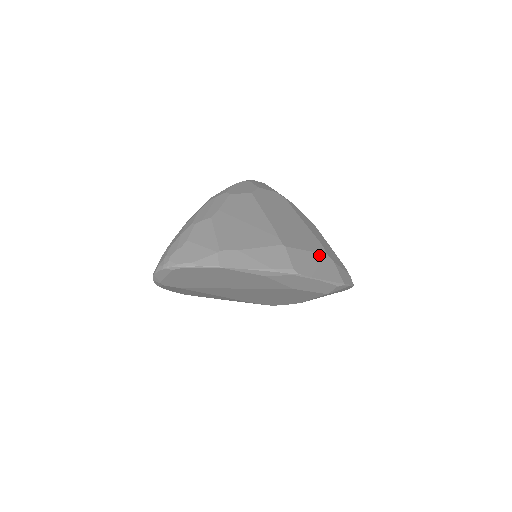
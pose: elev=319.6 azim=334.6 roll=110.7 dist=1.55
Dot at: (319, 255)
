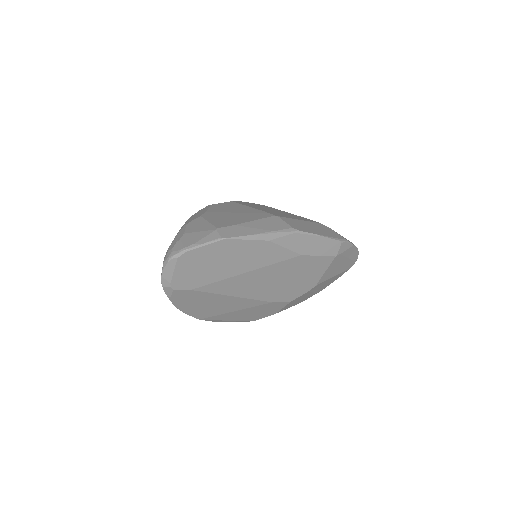
Dot at: (313, 223)
